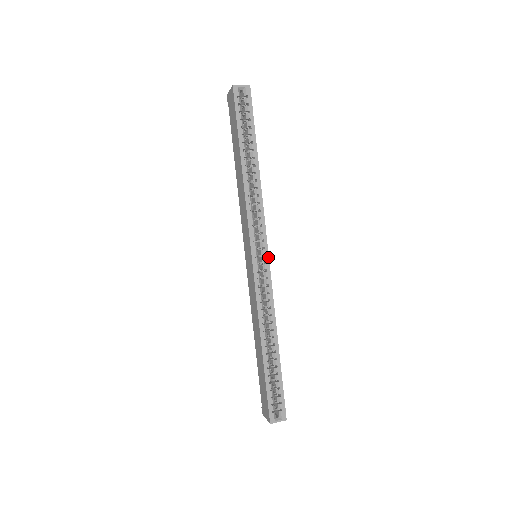
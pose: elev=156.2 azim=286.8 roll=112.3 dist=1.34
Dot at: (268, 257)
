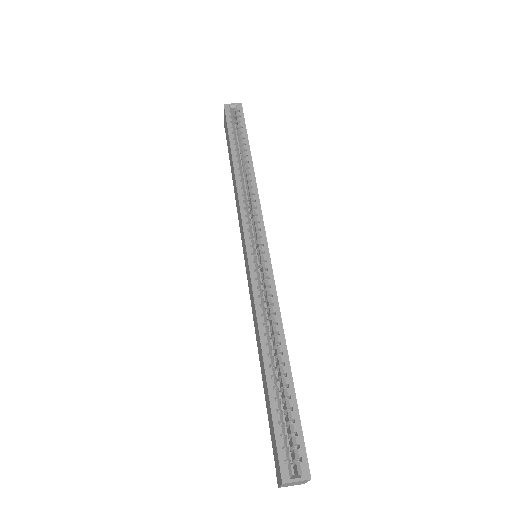
Dot at: (267, 246)
